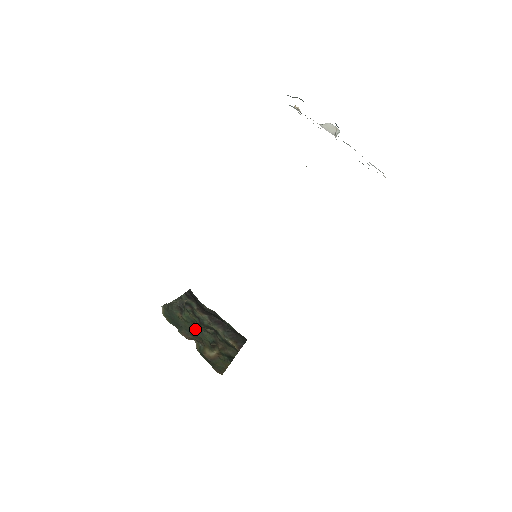
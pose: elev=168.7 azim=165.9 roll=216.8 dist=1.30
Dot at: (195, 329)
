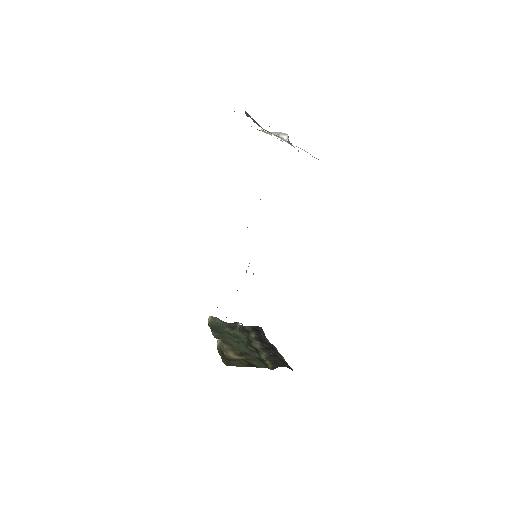
Dot at: (234, 340)
